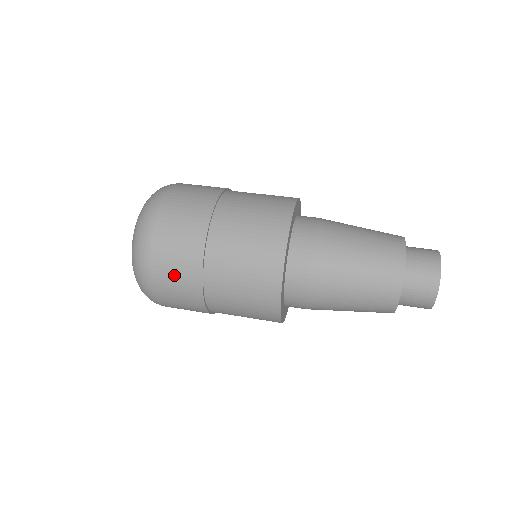
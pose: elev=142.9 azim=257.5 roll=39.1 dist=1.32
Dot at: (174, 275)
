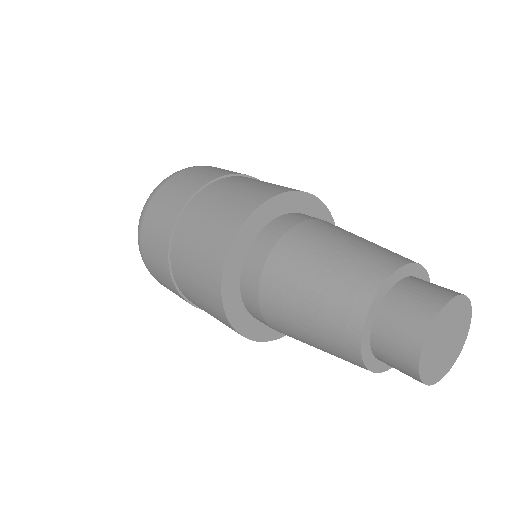
Dot at: (171, 195)
